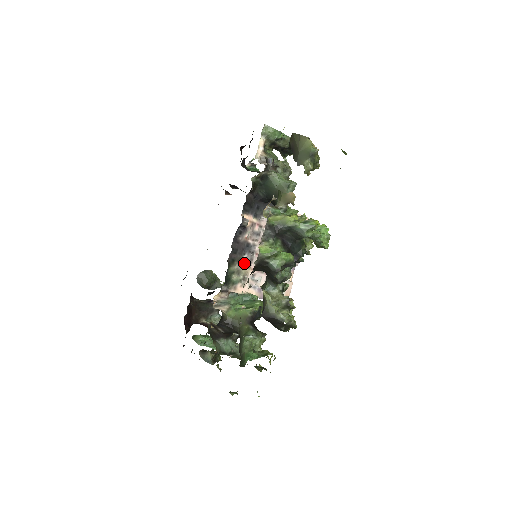
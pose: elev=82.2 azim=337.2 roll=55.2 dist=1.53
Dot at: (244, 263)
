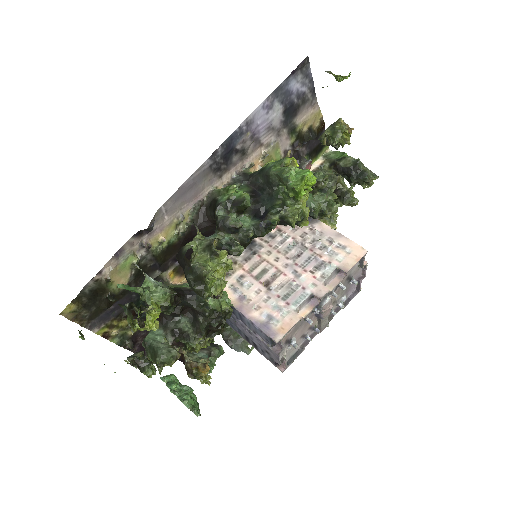
Dot at: (237, 258)
